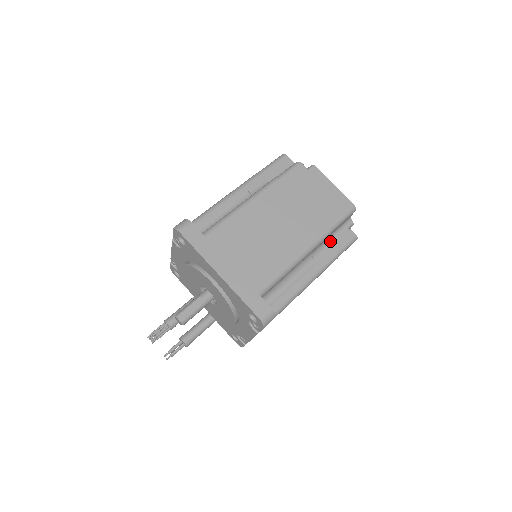
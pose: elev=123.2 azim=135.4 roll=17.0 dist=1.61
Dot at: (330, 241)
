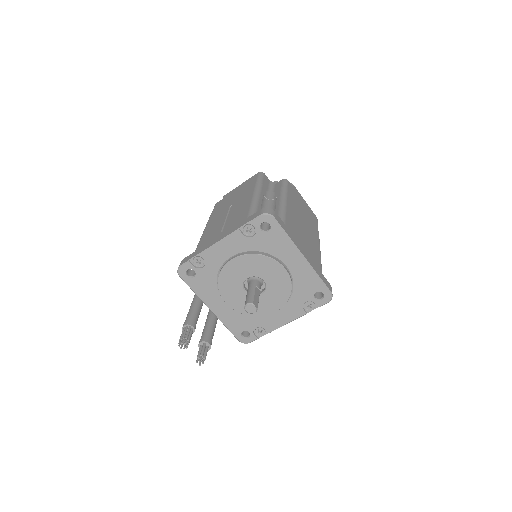
Dot at: occluded
